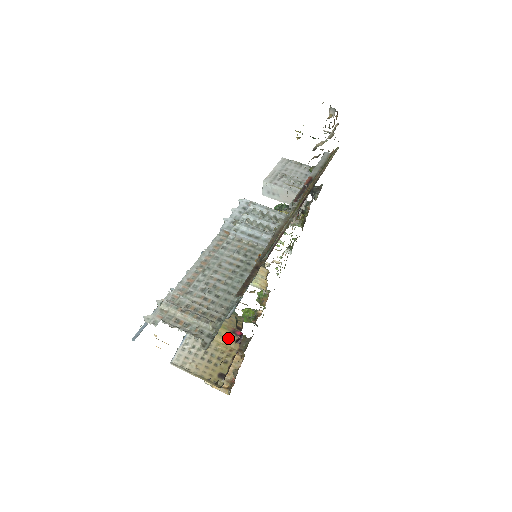
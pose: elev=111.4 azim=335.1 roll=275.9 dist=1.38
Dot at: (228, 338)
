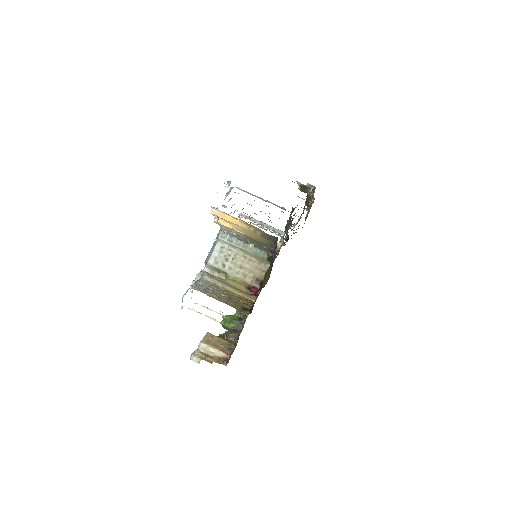
Dot at: (243, 291)
